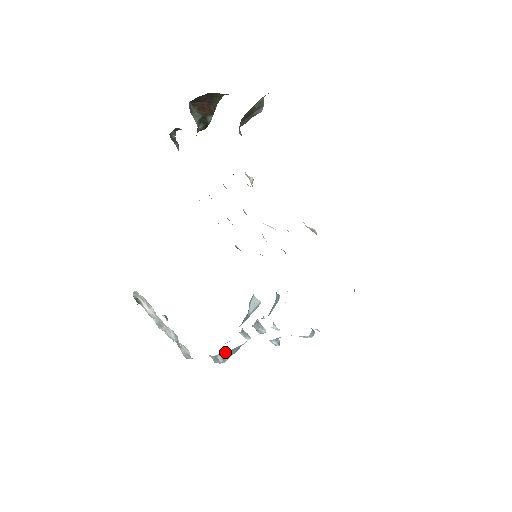
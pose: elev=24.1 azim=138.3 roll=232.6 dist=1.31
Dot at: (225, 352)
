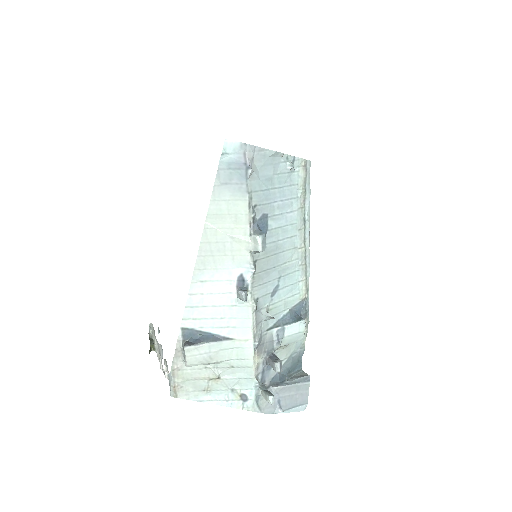
Dot at: (194, 336)
